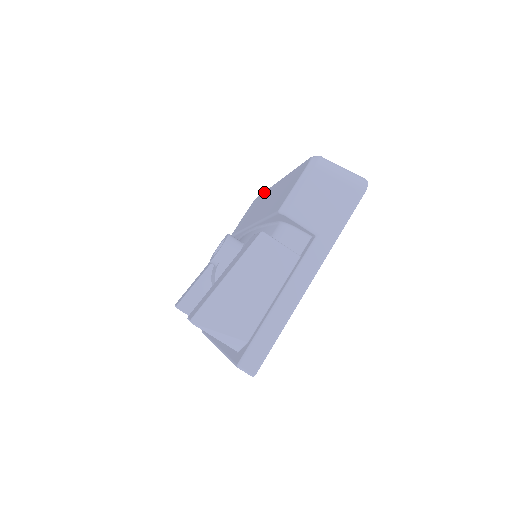
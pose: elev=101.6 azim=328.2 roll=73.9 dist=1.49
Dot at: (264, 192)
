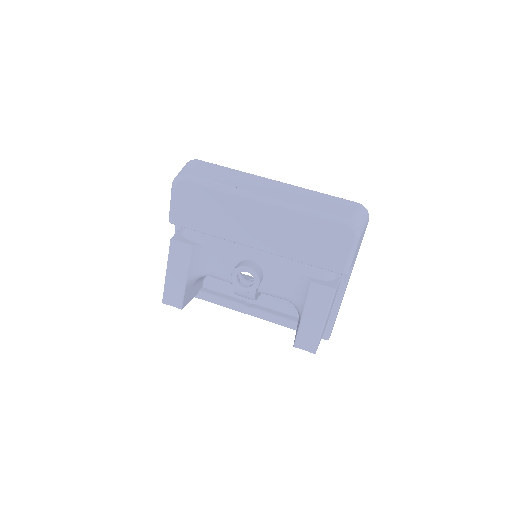
Dot at: (220, 193)
